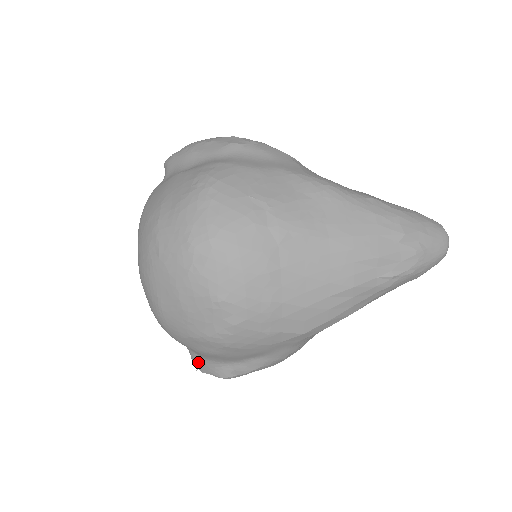
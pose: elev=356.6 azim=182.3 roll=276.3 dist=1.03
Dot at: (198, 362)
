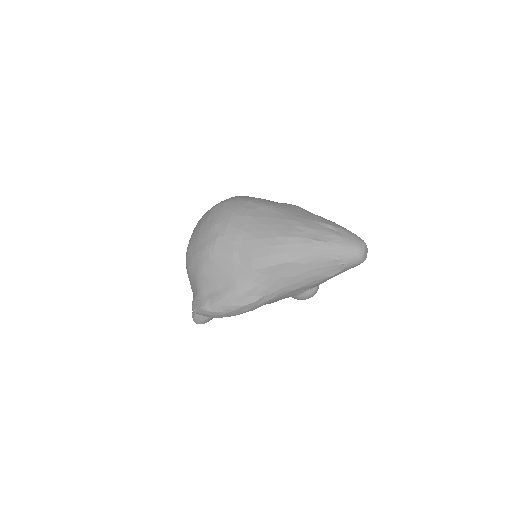
Dot at: (194, 300)
